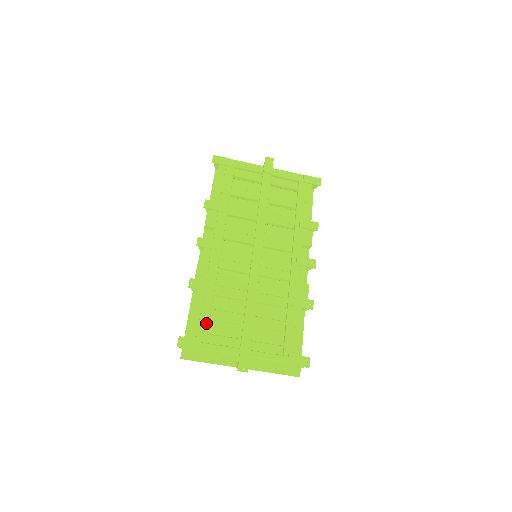
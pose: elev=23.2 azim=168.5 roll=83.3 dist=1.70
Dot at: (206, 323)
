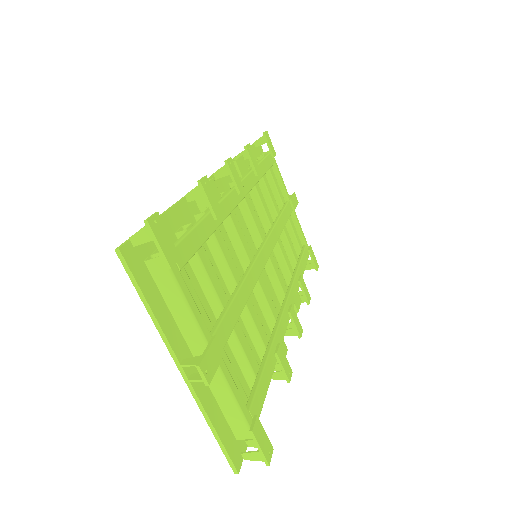
Dot at: (194, 247)
